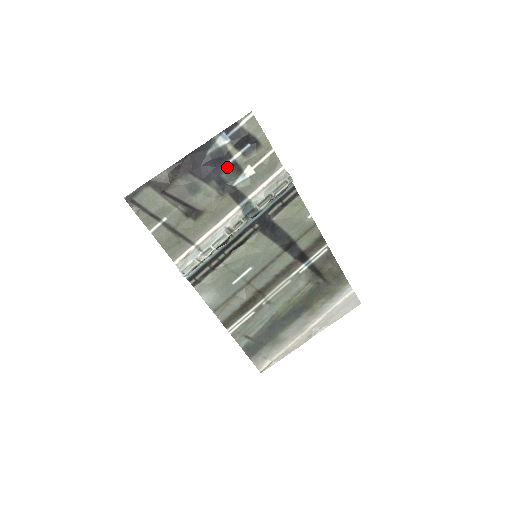
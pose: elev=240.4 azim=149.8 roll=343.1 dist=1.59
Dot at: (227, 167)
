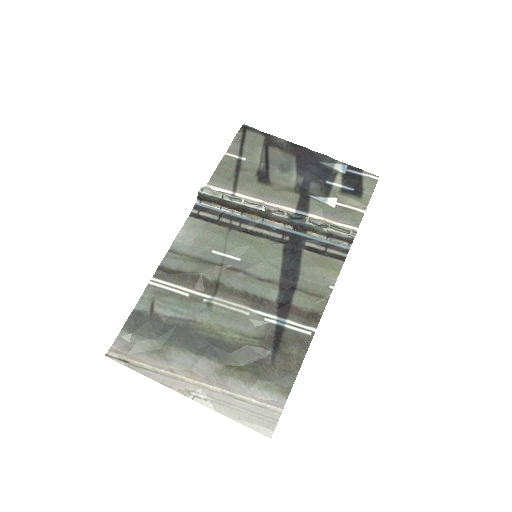
Dot at: (322, 183)
